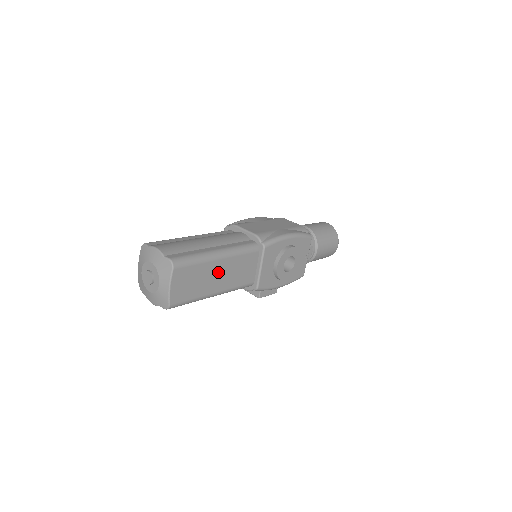
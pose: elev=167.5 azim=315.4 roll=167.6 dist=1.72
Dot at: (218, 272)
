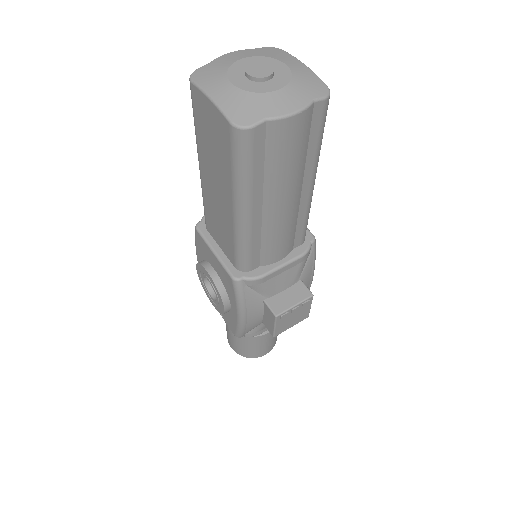
Dot at: occluded
